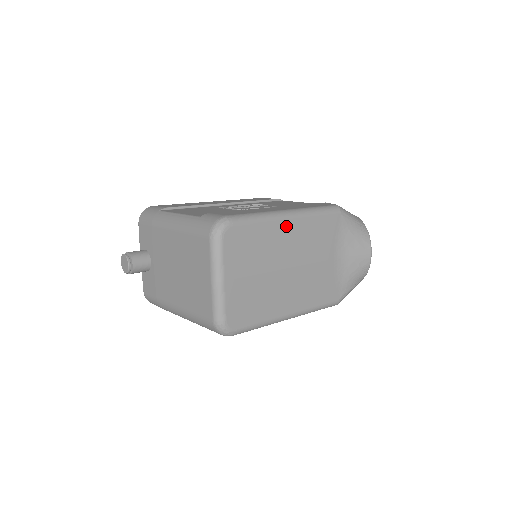
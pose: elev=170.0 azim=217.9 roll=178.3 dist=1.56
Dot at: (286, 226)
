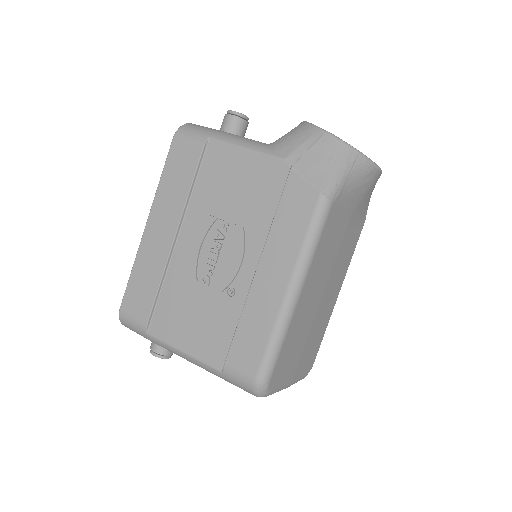
Dot at: (300, 303)
